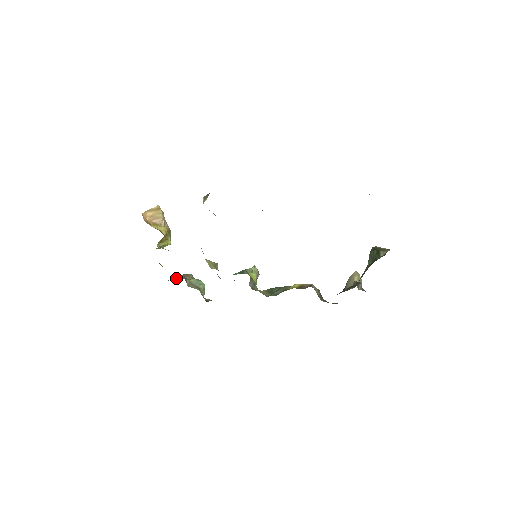
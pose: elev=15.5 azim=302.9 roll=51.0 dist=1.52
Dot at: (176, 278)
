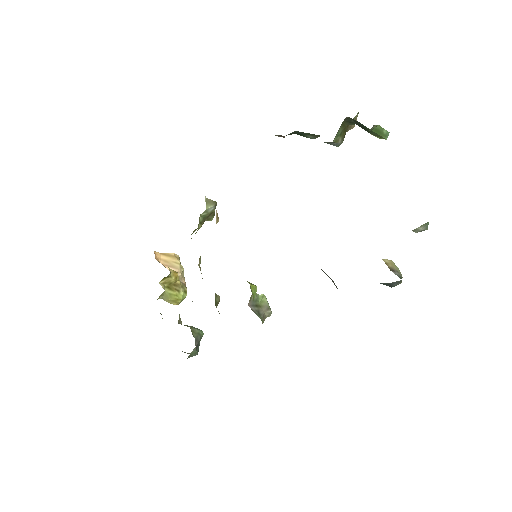
Dot at: occluded
